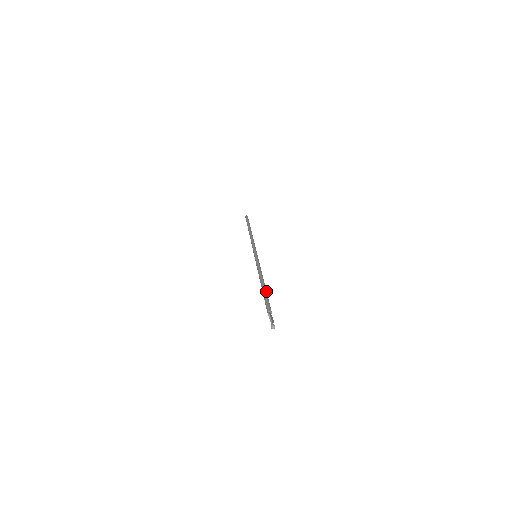
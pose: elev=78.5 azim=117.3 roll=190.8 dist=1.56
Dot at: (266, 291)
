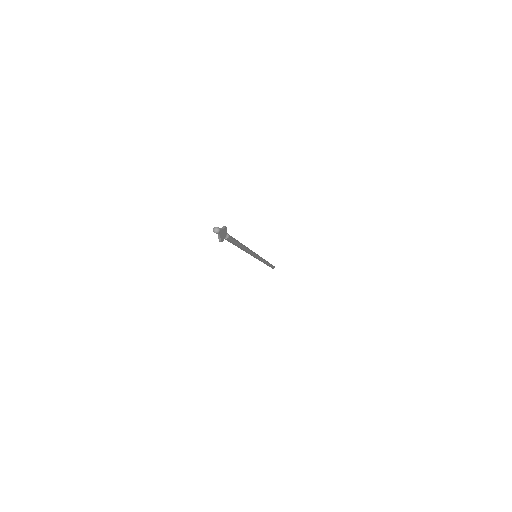
Dot at: (240, 244)
